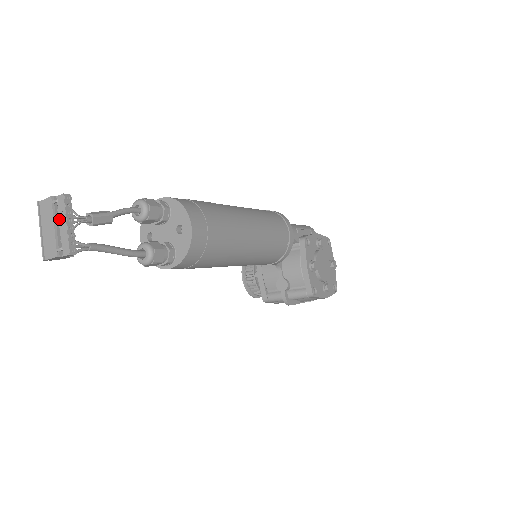
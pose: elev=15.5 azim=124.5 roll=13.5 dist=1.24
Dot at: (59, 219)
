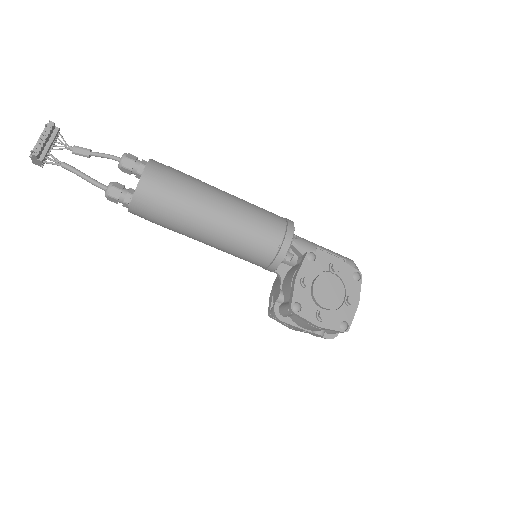
Dot at: (43, 136)
